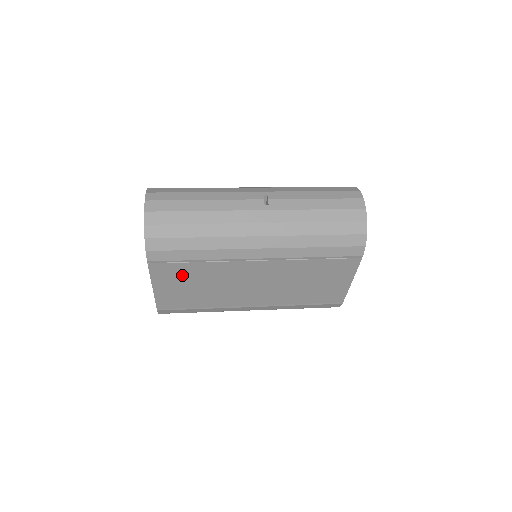
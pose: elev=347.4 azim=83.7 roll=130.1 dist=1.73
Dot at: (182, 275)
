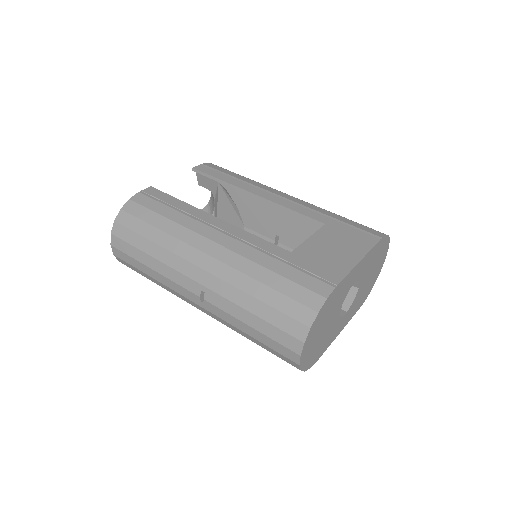
Dot at: occluded
